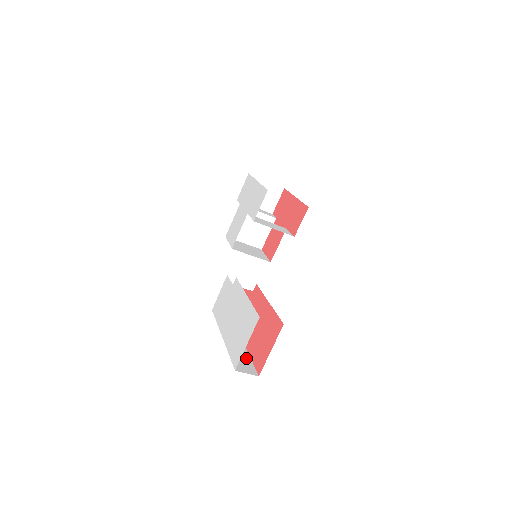
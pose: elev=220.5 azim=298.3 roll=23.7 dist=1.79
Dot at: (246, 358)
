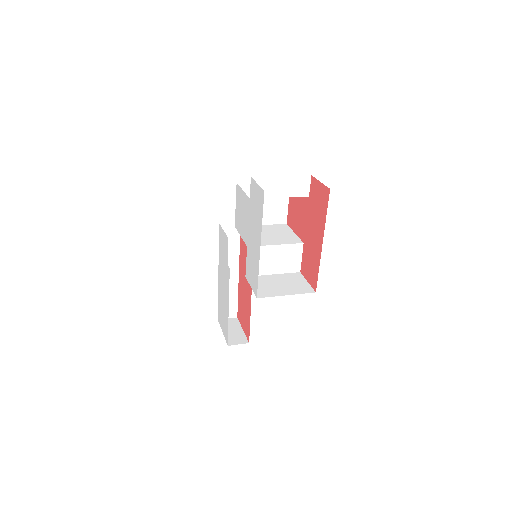
Dot at: (233, 297)
